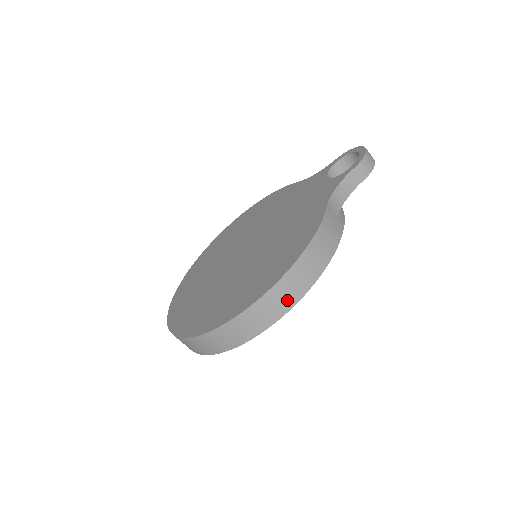
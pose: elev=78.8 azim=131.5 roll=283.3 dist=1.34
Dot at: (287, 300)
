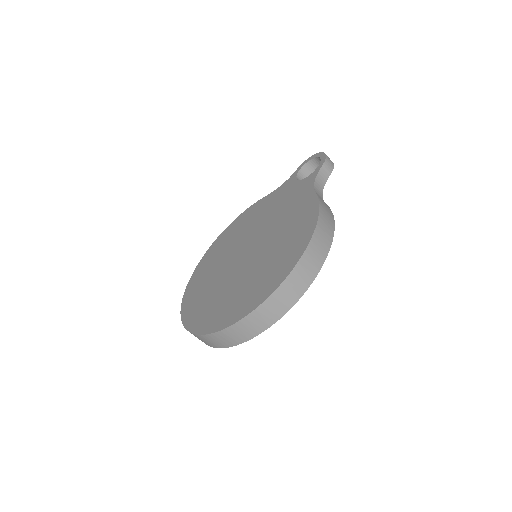
Dot at: (316, 263)
